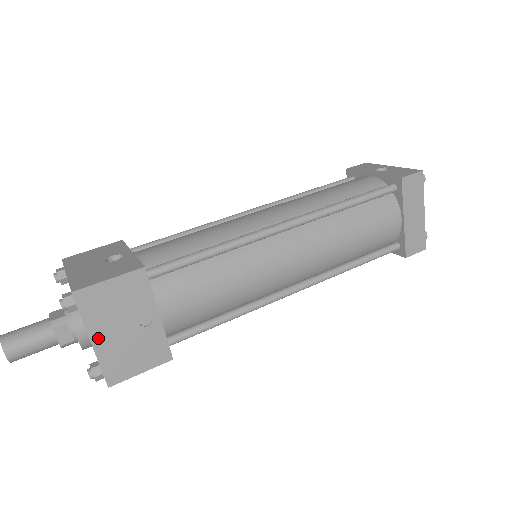
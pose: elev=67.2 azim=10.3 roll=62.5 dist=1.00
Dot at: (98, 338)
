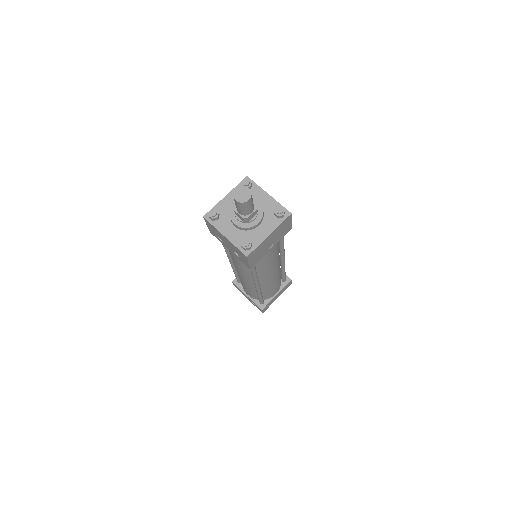
Dot at: (270, 236)
